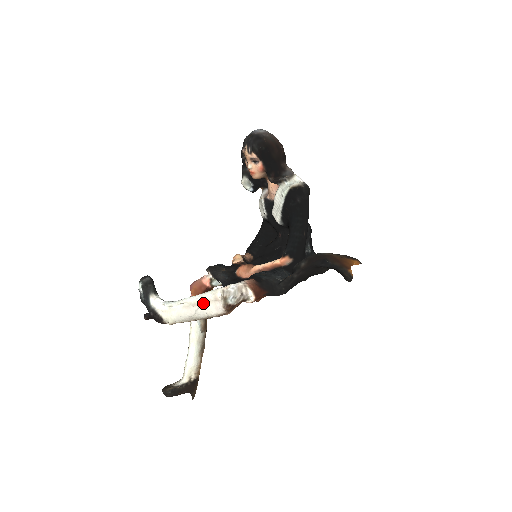
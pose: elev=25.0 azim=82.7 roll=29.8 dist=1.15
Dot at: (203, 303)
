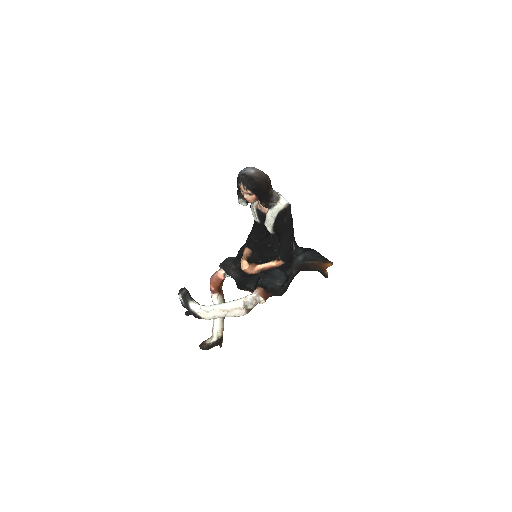
Dot at: (231, 310)
